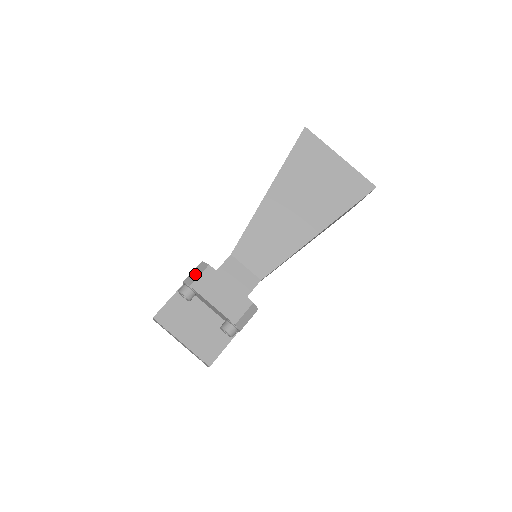
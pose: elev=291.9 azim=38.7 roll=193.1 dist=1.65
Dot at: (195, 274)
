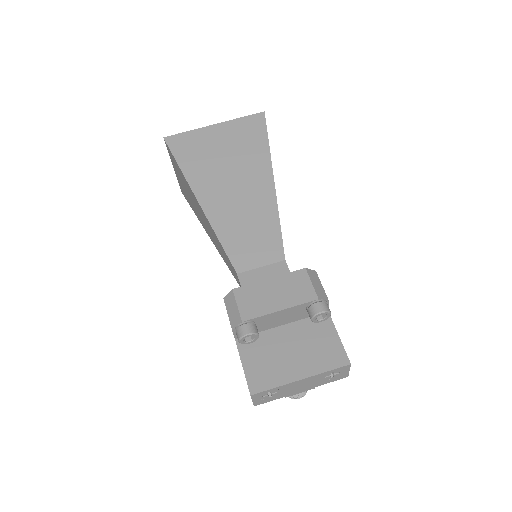
Dot at: (232, 311)
